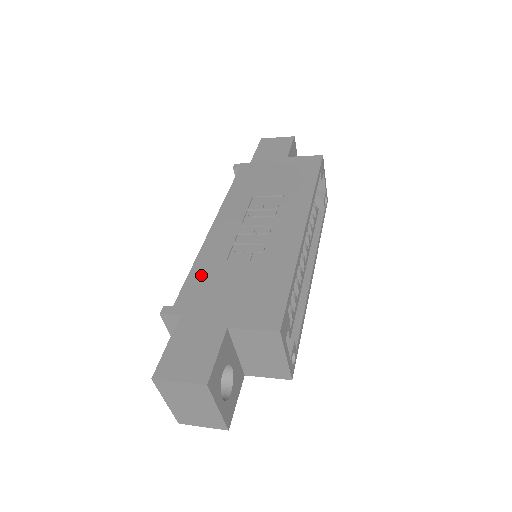
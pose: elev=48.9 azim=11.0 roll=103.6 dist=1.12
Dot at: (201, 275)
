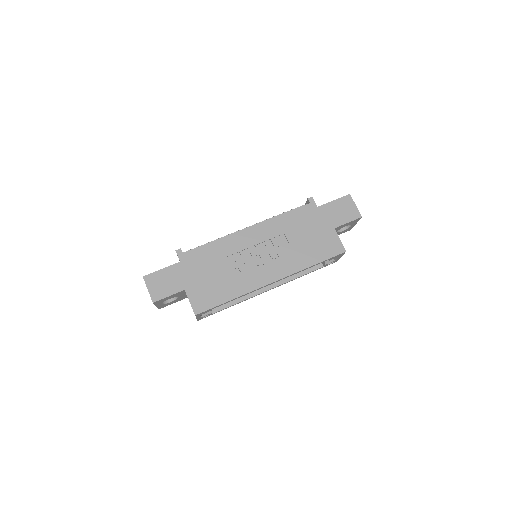
Dot at: (209, 252)
